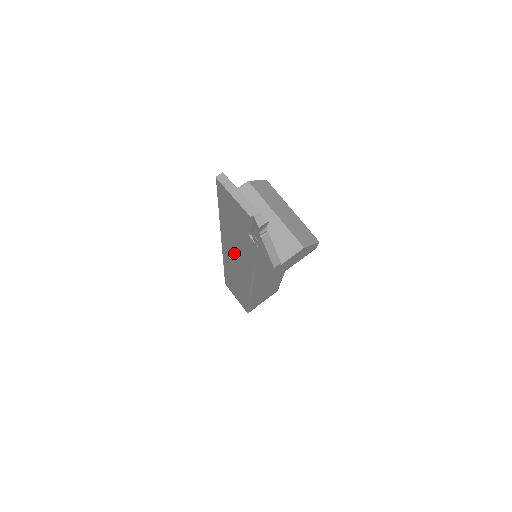
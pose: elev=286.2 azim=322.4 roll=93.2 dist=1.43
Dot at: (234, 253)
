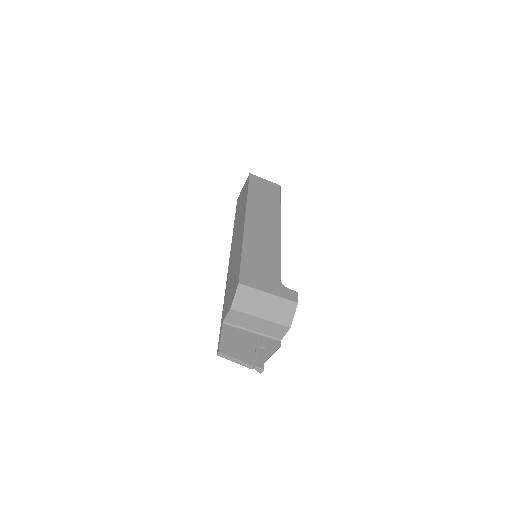
Dot at: occluded
